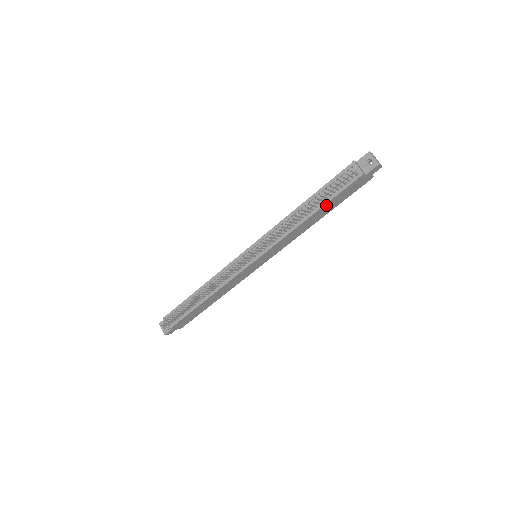
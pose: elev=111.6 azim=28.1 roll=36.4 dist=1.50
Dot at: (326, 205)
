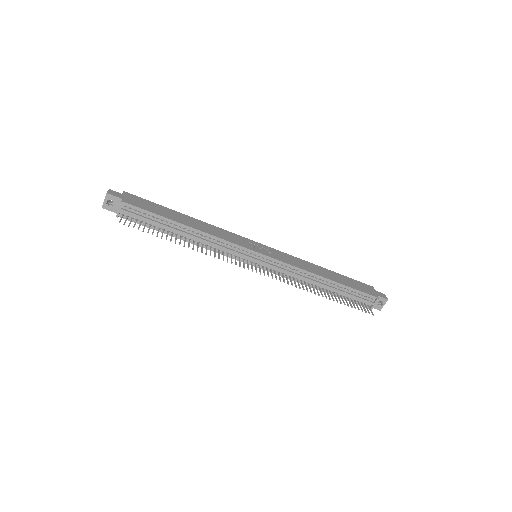
Dot at: occluded
